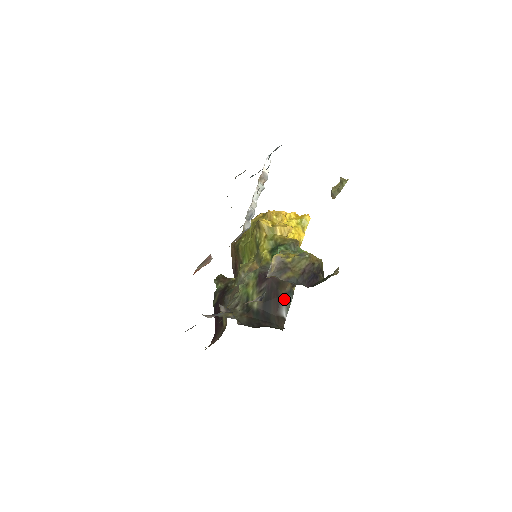
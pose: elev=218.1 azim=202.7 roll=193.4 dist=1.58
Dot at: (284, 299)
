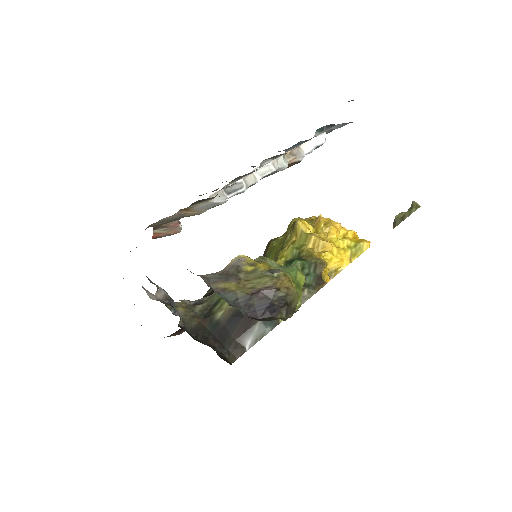
Dot at: (259, 325)
